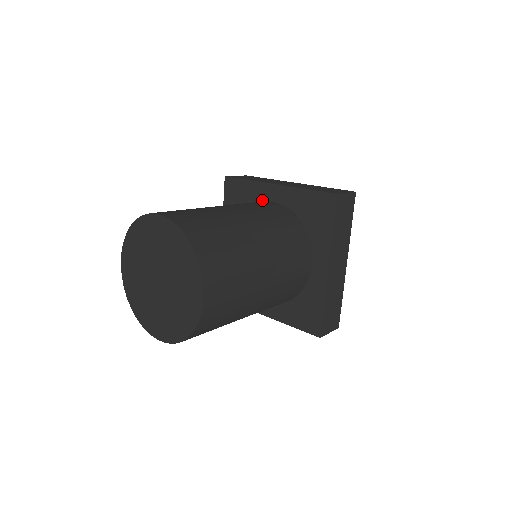
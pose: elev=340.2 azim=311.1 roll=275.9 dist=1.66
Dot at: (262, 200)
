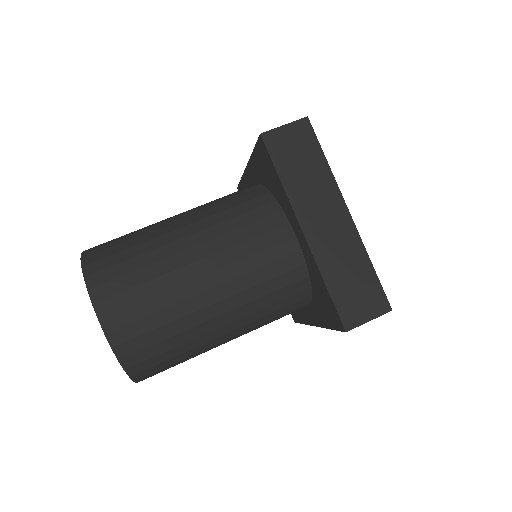
Dot at: occluded
